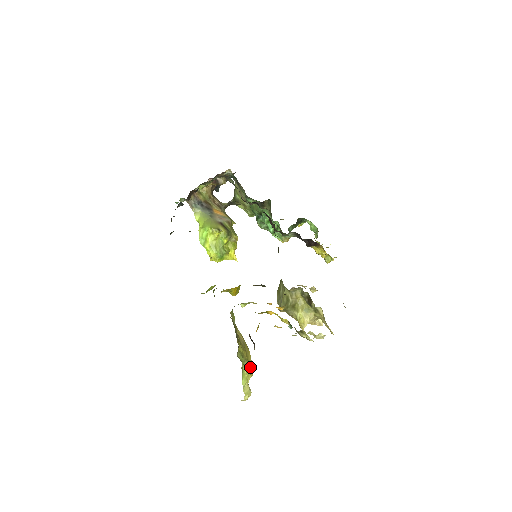
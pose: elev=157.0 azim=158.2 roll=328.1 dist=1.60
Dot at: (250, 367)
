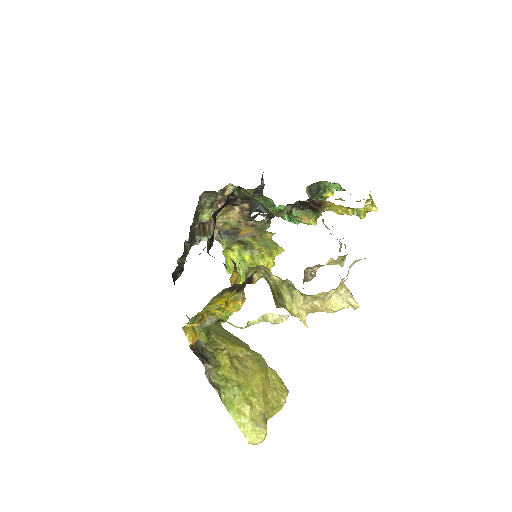
Dot at: (255, 395)
